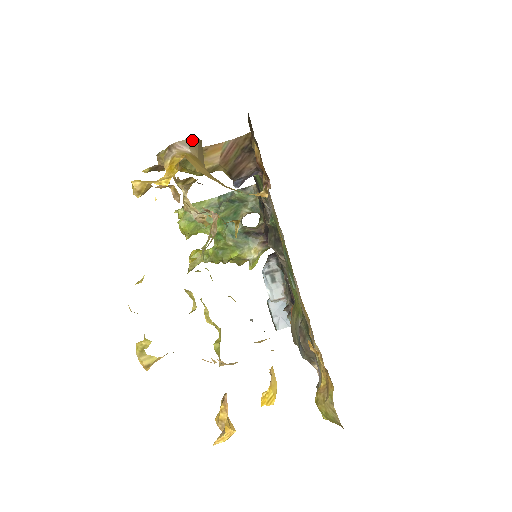
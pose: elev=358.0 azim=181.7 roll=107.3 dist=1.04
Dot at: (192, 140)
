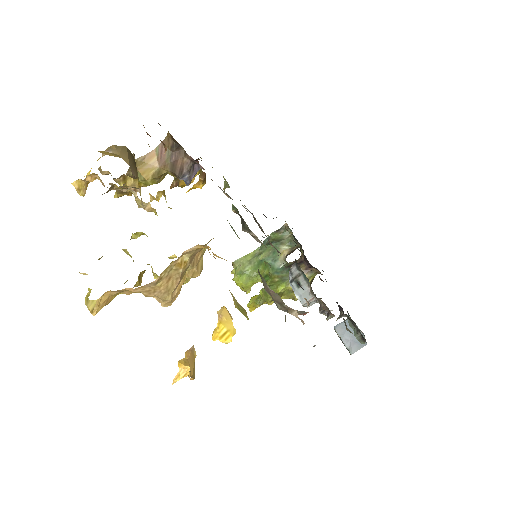
Dot at: (114, 146)
